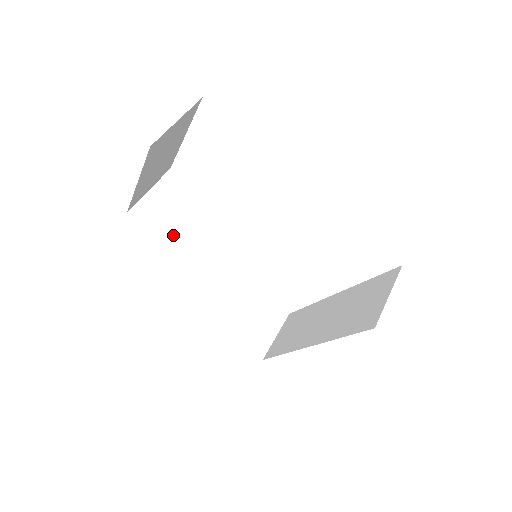
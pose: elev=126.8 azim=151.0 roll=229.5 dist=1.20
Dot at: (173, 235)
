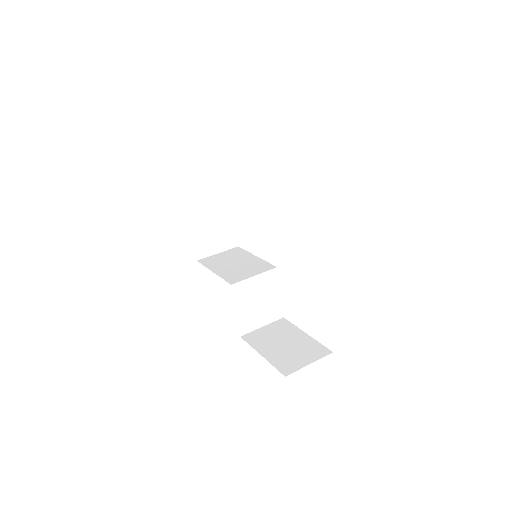
Dot at: (218, 267)
